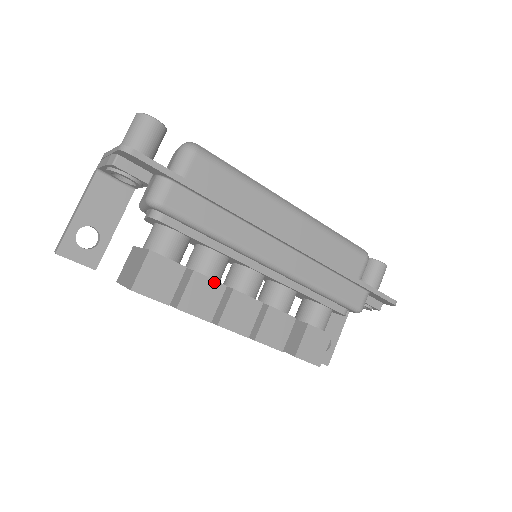
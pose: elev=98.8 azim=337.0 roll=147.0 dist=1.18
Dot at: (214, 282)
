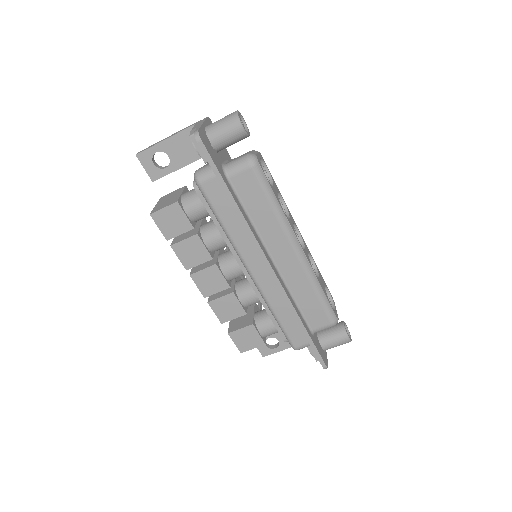
Dot at: (206, 250)
